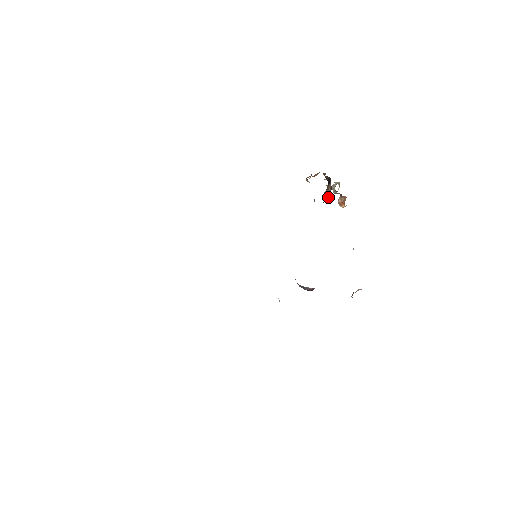
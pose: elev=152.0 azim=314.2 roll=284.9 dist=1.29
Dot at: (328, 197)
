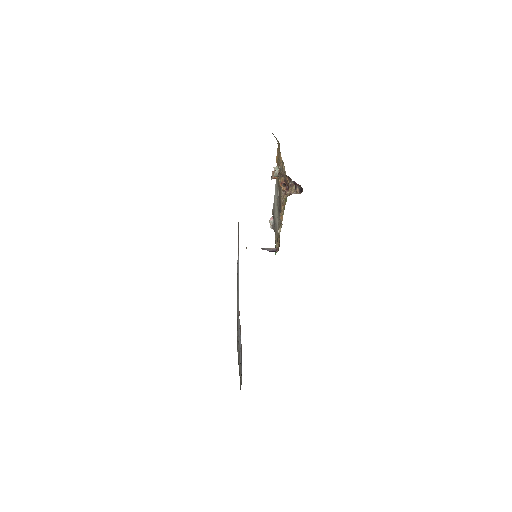
Dot at: occluded
